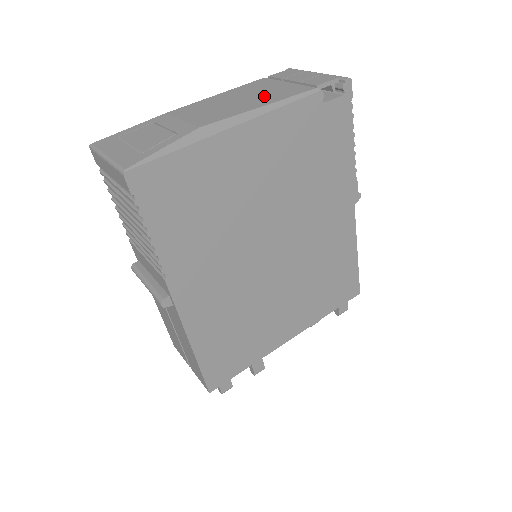
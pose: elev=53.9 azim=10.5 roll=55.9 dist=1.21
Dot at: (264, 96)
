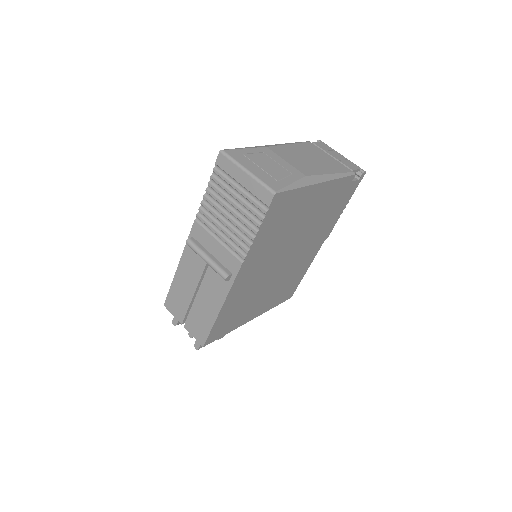
Dot at: (325, 163)
